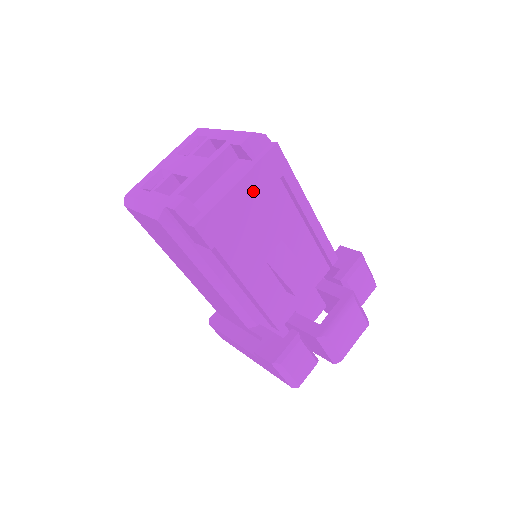
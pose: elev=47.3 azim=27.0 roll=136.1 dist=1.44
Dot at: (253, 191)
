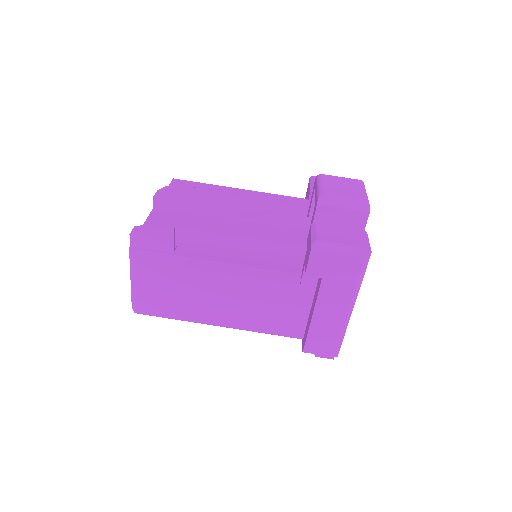
Dot at: (178, 198)
